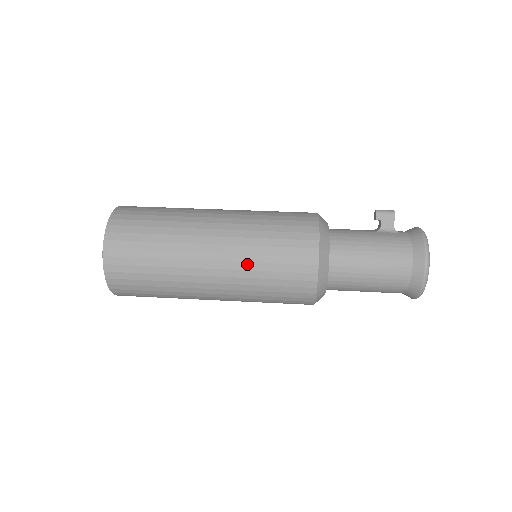
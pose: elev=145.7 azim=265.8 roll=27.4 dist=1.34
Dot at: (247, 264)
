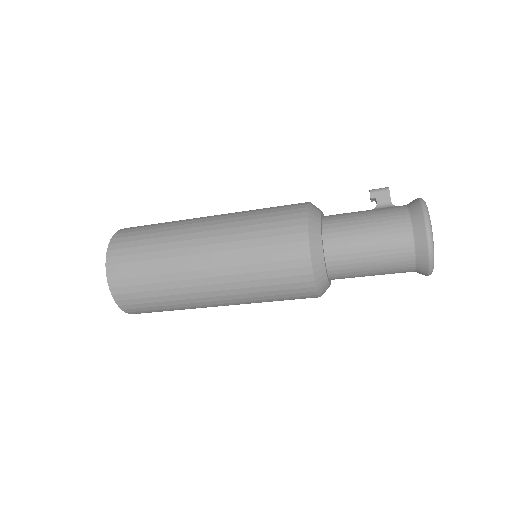
Dot at: (238, 251)
